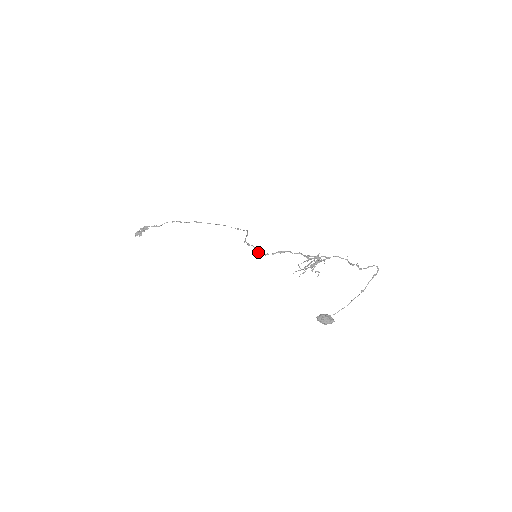
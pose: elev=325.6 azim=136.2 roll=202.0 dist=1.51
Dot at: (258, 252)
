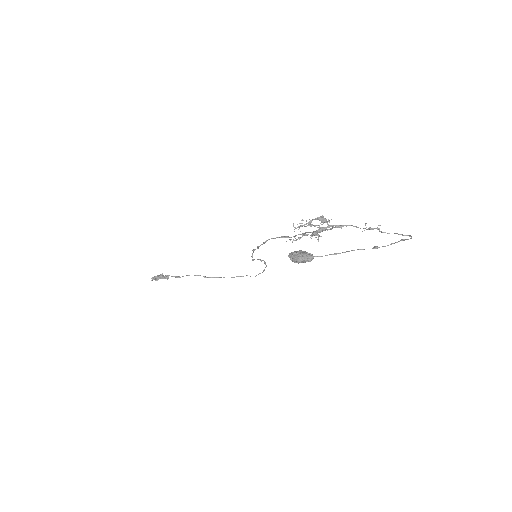
Dot at: (258, 246)
